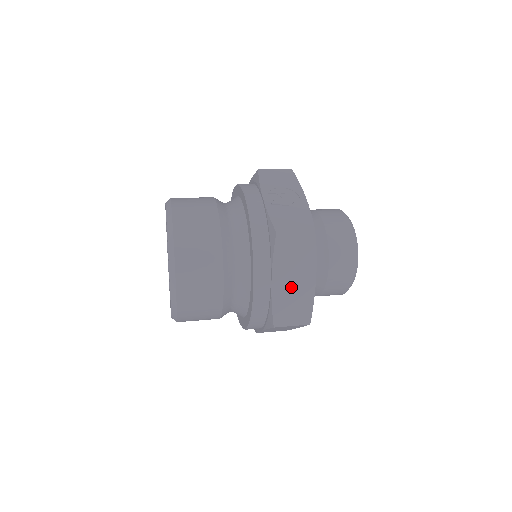
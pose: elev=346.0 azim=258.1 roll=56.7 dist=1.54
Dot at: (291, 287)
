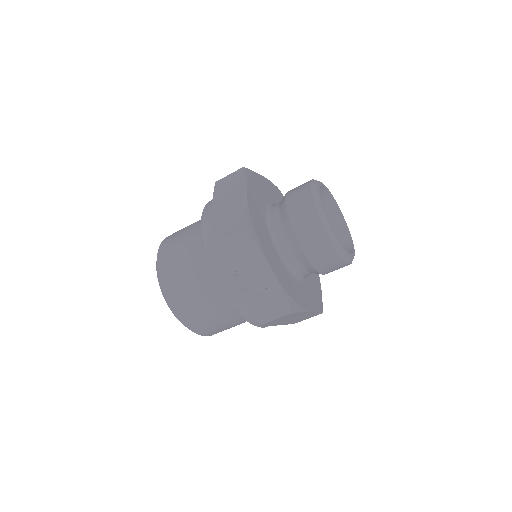
Dot at: occluded
